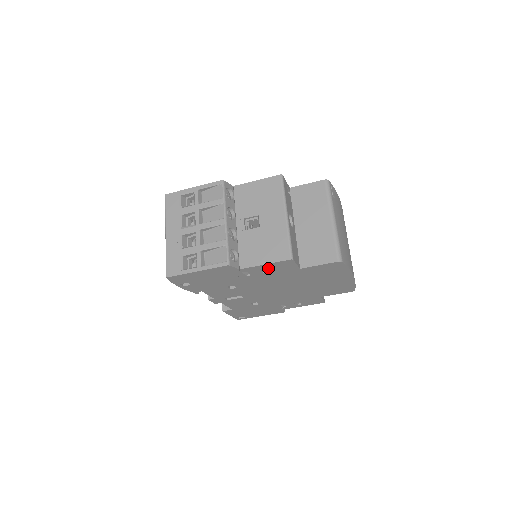
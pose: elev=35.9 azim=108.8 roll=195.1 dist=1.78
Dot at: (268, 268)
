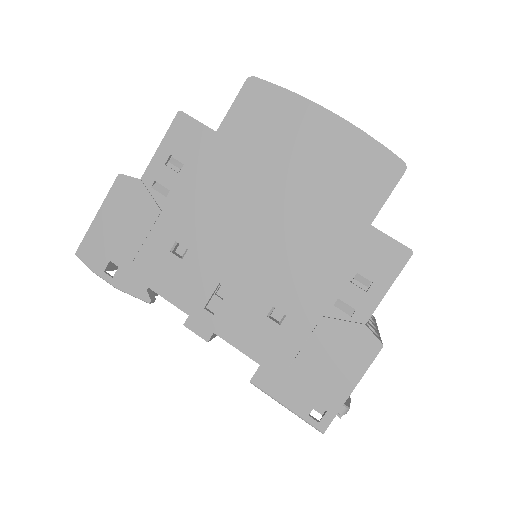
Dot at: (173, 156)
